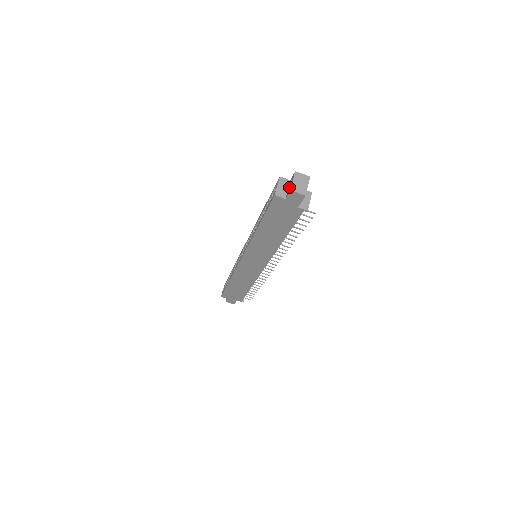
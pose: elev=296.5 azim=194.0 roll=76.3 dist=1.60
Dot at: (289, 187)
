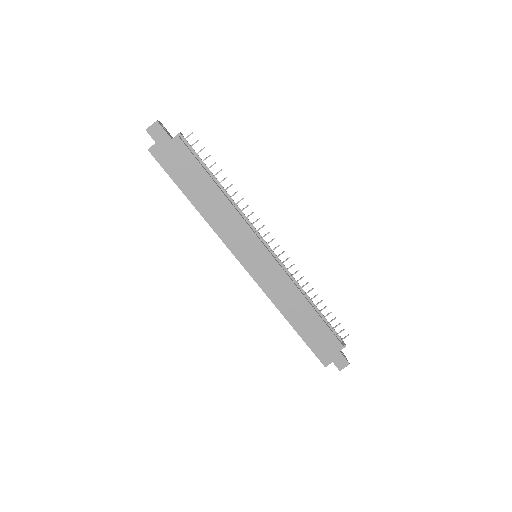
Dot at: occluded
